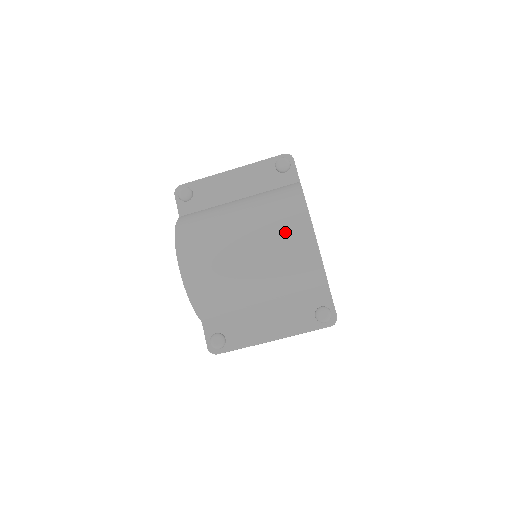
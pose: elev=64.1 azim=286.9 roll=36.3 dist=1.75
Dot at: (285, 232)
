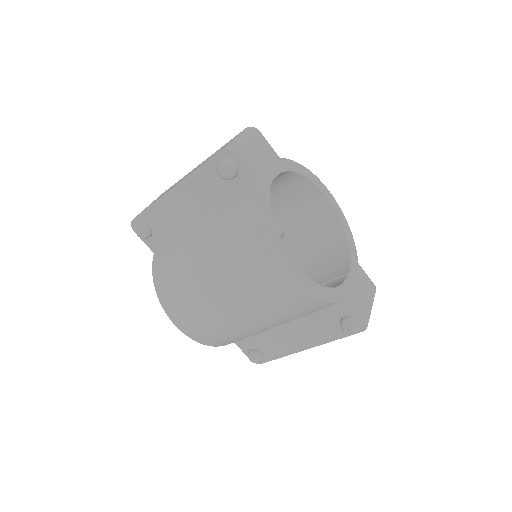
Dot at: (263, 284)
